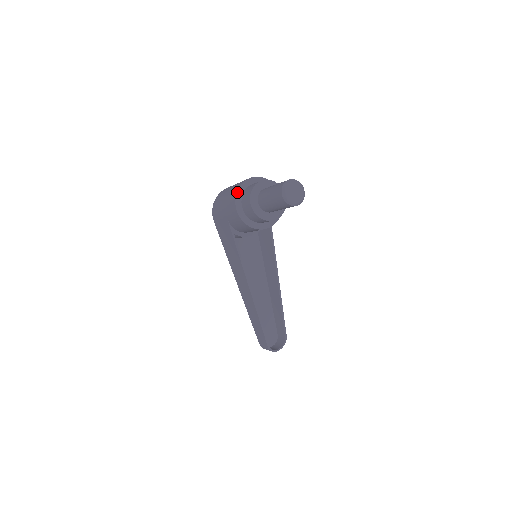
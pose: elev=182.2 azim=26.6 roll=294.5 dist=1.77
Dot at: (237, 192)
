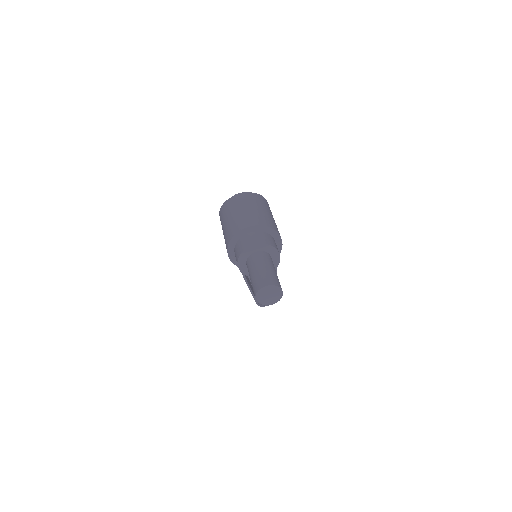
Dot at: (232, 239)
